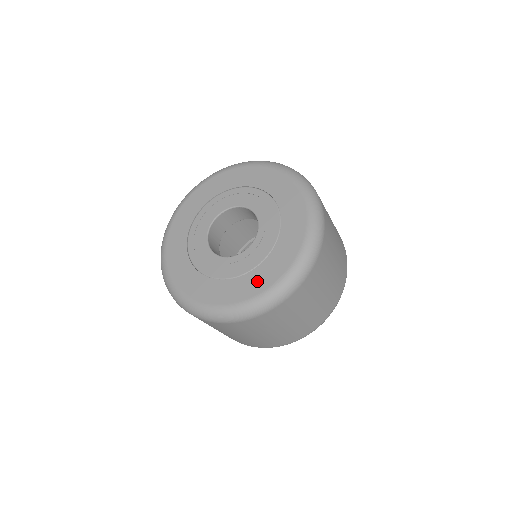
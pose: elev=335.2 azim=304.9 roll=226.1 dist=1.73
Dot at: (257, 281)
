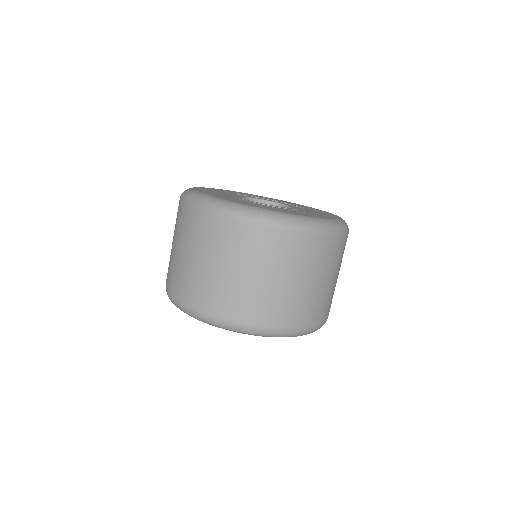
Dot at: (238, 201)
